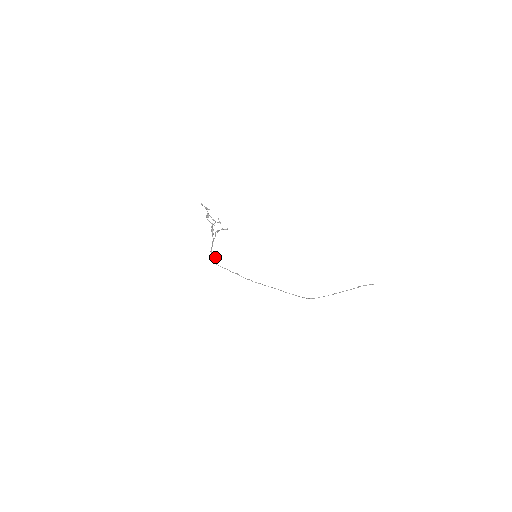
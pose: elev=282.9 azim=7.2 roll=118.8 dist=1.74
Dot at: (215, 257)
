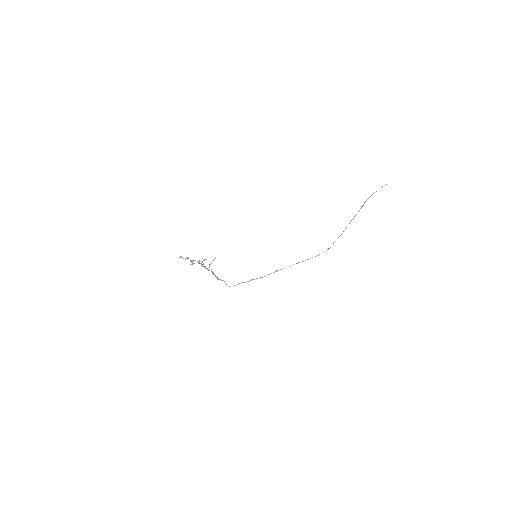
Dot at: (224, 281)
